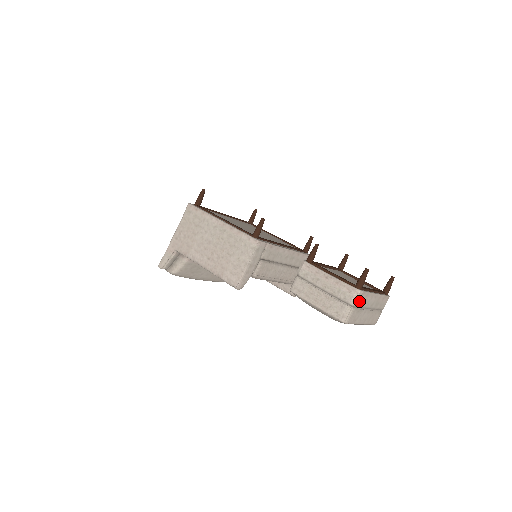
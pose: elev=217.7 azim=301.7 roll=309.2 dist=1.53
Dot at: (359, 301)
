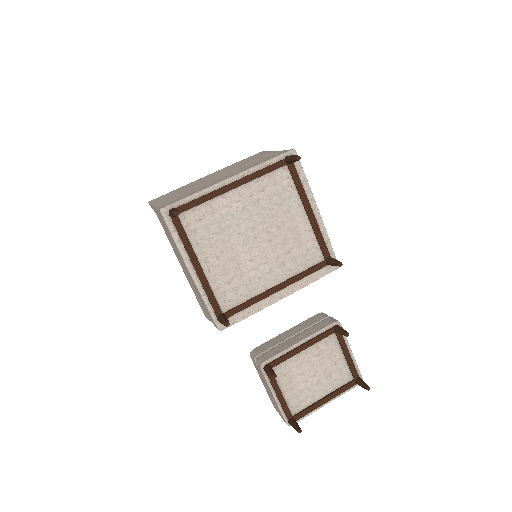
Dot at: occluded
